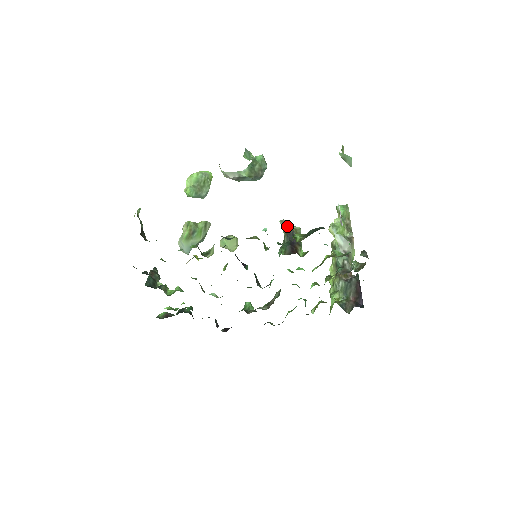
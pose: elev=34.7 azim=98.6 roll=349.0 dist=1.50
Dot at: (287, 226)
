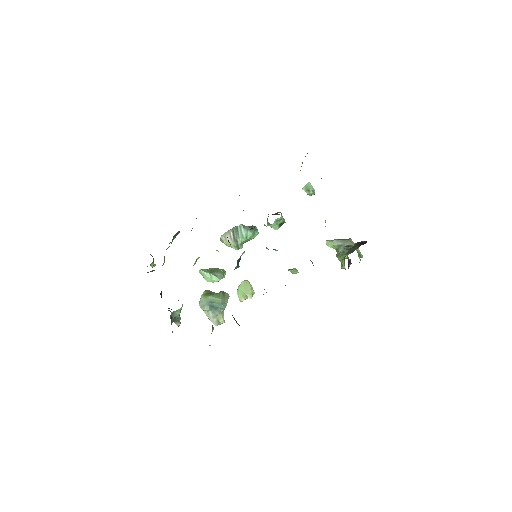
Dot at: occluded
